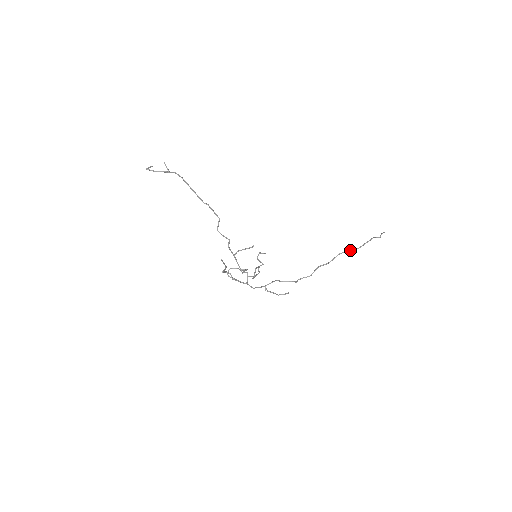
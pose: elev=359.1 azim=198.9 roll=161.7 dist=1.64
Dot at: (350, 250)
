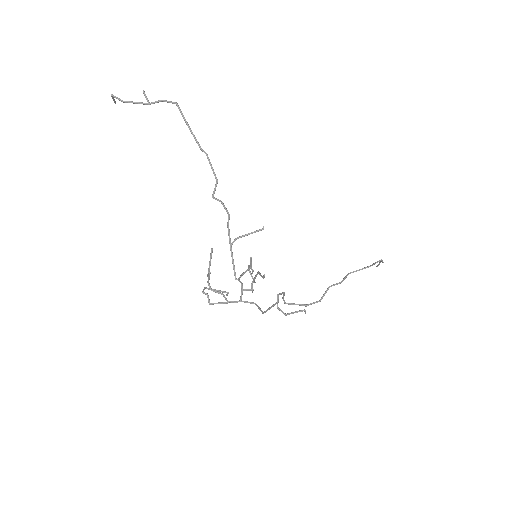
Dot at: occluded
